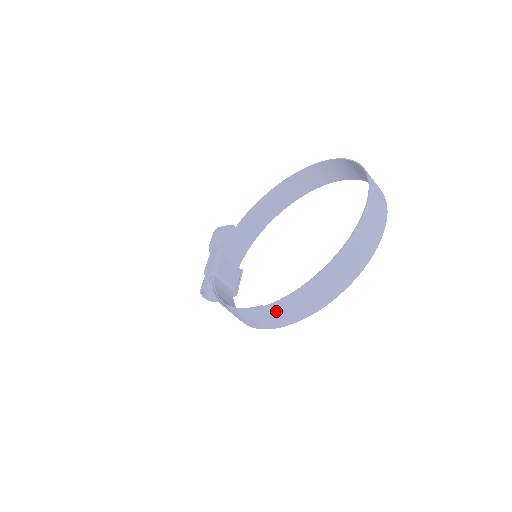
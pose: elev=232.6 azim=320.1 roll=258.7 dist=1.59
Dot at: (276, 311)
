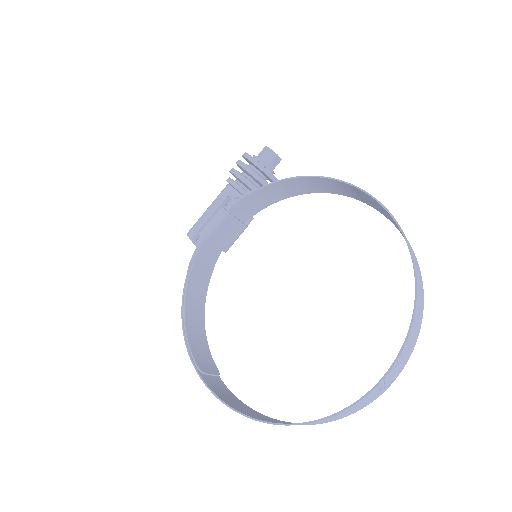
Dot at: (209, 382)
